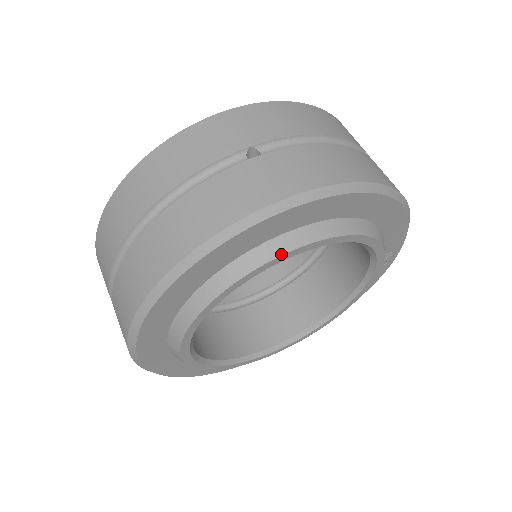
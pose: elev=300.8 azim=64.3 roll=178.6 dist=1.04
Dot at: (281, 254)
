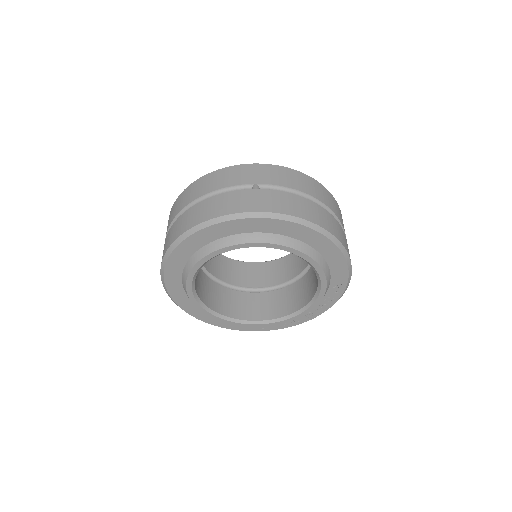
Dot at: (249, 242)
